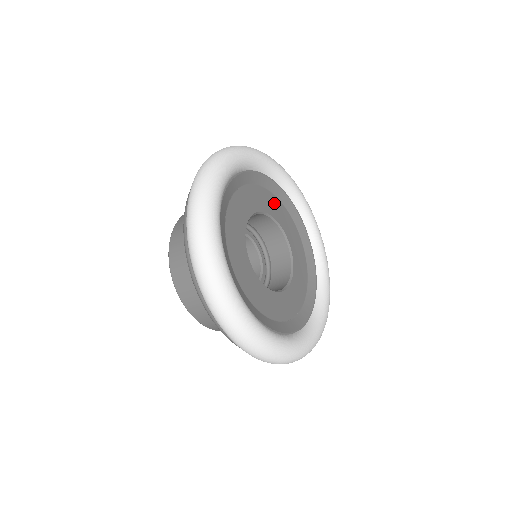
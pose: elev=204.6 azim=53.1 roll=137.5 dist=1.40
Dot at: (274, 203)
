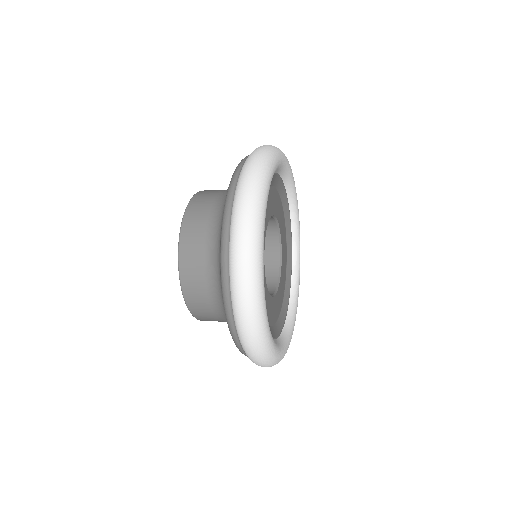
Dot at: (270, 197)
